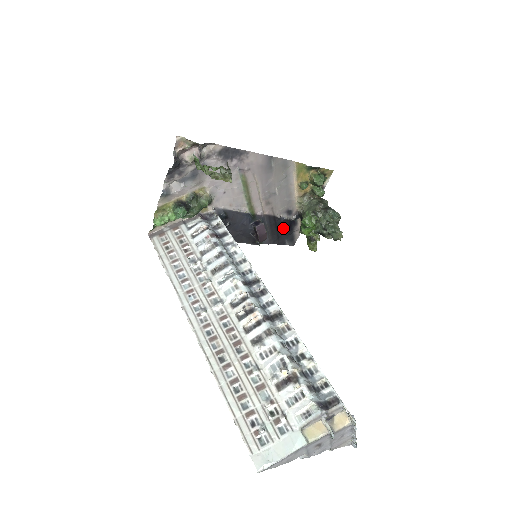
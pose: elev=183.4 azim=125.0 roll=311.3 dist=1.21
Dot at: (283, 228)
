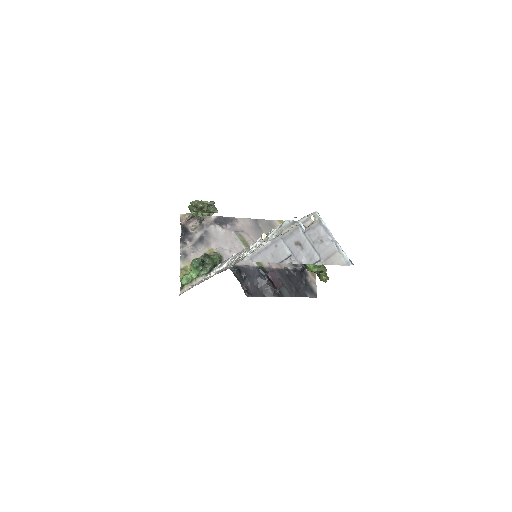
Dot at: (297, 280)
